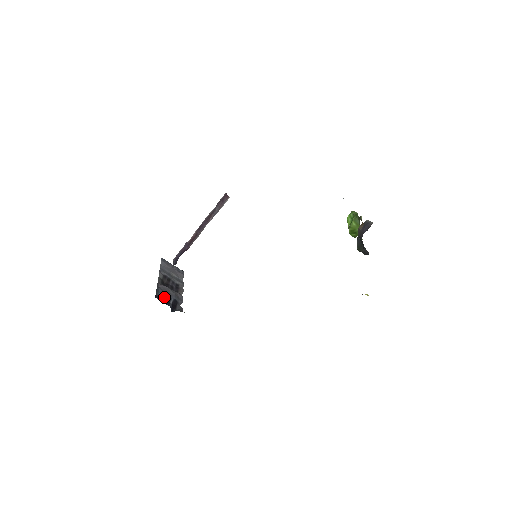
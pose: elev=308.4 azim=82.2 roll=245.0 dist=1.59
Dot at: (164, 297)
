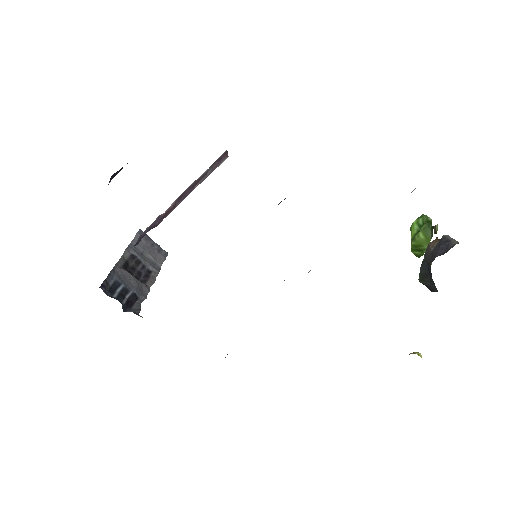
Dot at: (118, 287)
